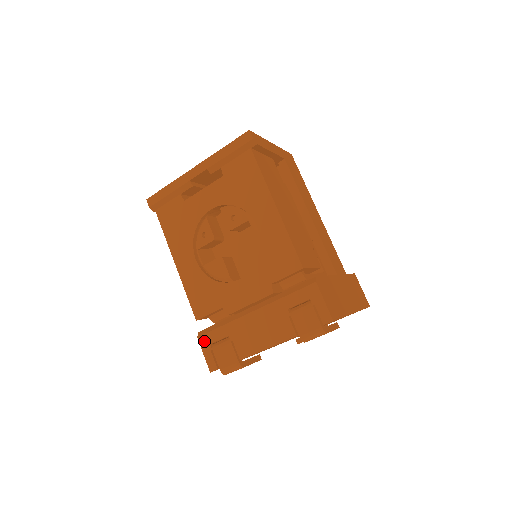
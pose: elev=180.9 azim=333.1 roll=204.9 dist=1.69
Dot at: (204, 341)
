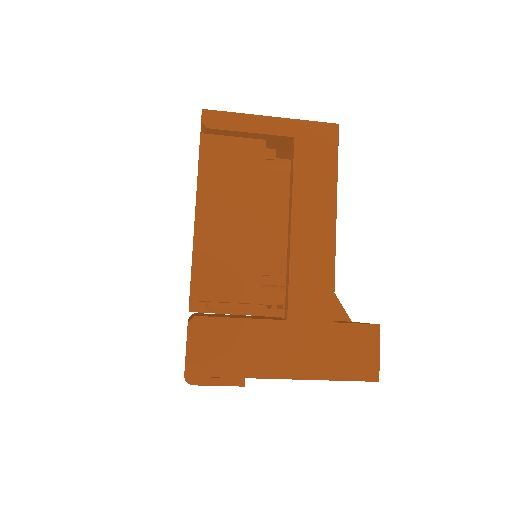
Dot at: occluded
